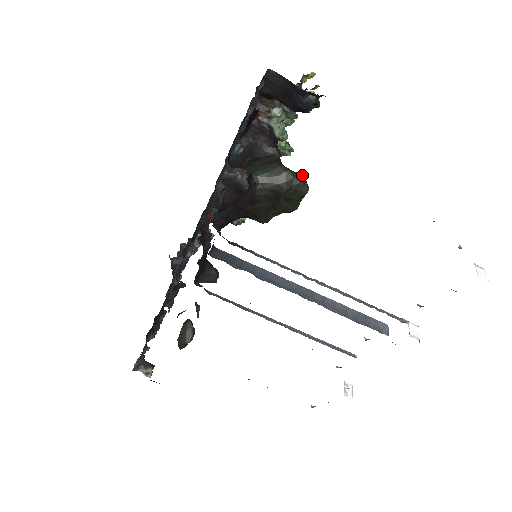
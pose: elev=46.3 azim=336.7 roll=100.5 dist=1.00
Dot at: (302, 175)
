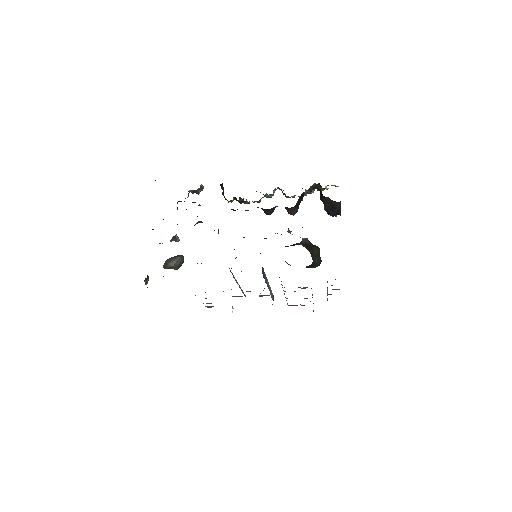
Dot at: occluded
